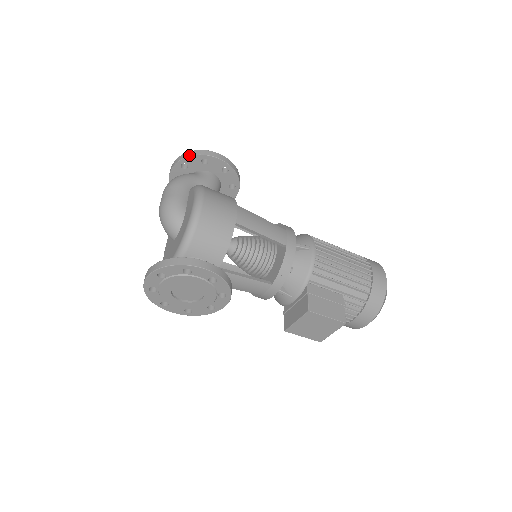
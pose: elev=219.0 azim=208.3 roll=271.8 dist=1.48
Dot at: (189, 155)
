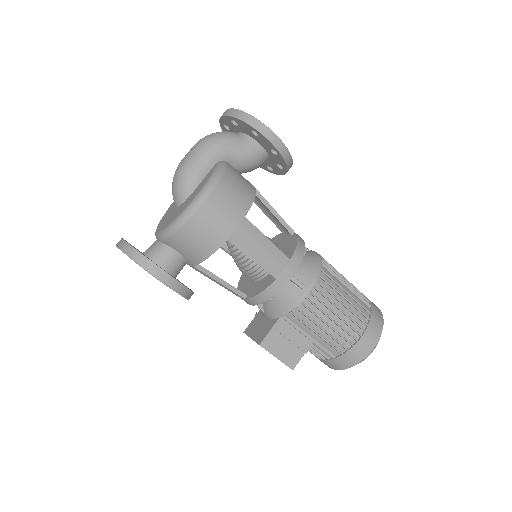
Dot at: (240, 118)
